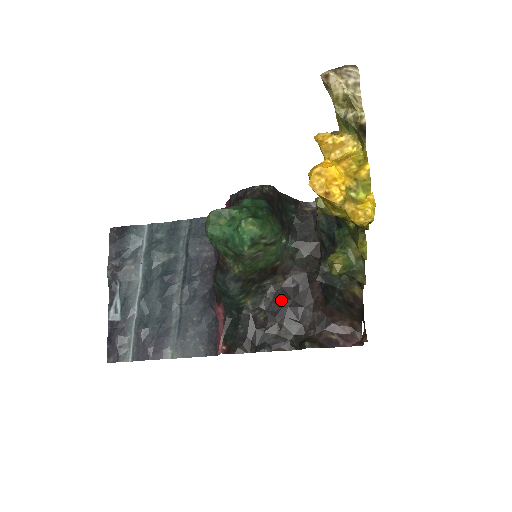
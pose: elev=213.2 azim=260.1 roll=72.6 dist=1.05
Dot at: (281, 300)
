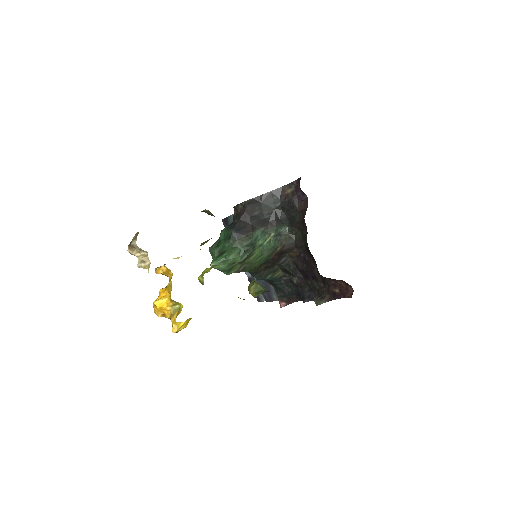
Dot at: (299, 268)
